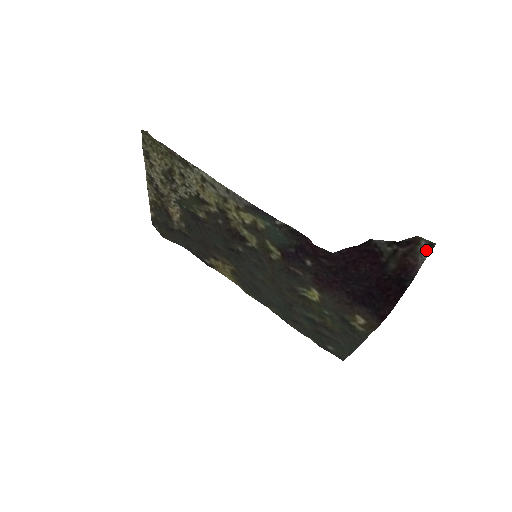
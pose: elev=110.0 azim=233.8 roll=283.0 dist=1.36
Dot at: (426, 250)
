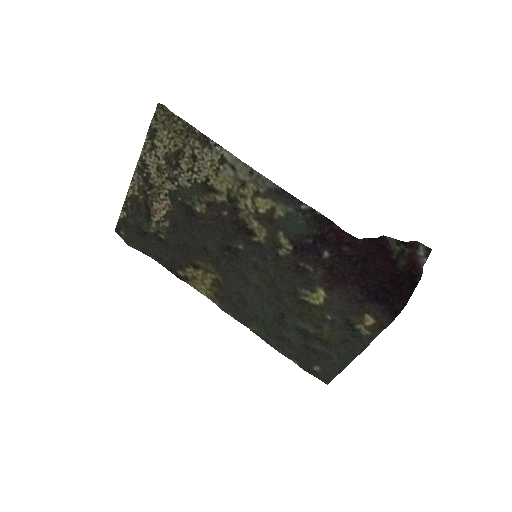
Dot at: (425, 254)
